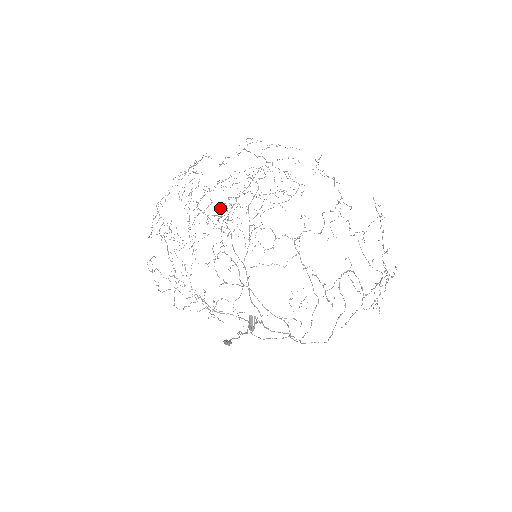
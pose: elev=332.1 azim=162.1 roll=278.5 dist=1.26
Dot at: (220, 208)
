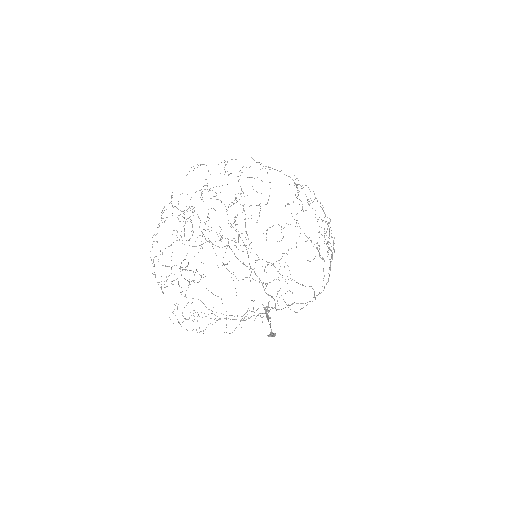
Dot at: occluded
